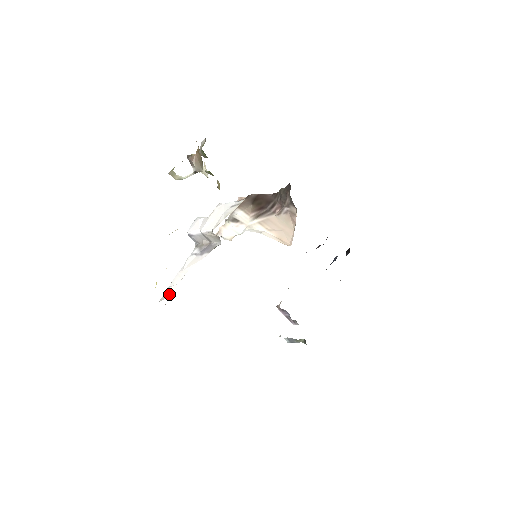
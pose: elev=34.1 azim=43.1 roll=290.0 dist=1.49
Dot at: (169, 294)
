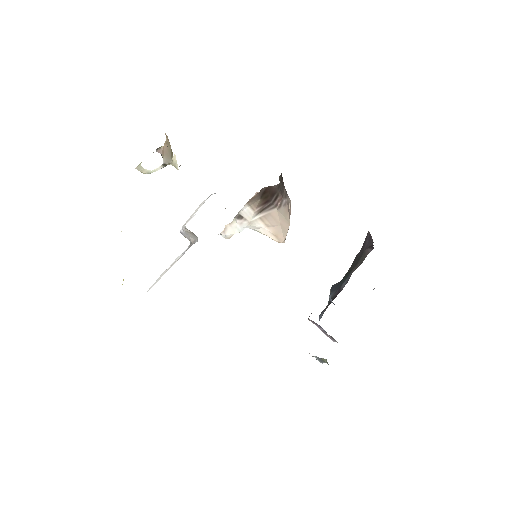
Dot at: occluded
